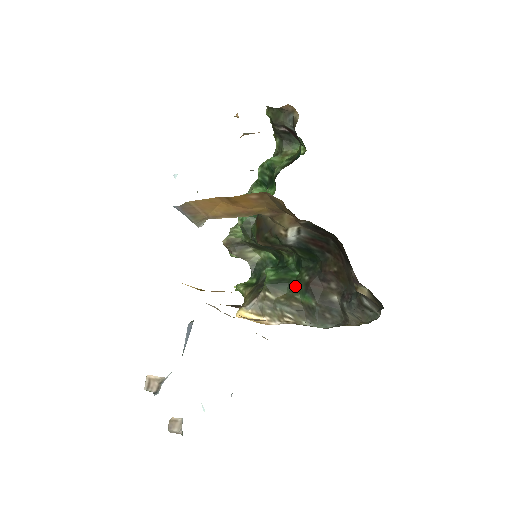
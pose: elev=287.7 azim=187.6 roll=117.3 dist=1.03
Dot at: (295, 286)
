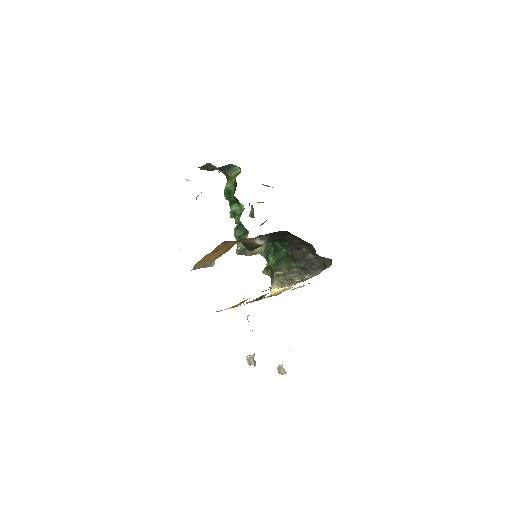
Dot at: (288, 259)
